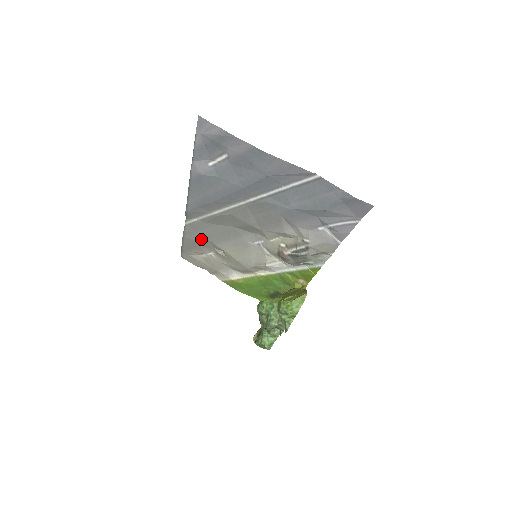
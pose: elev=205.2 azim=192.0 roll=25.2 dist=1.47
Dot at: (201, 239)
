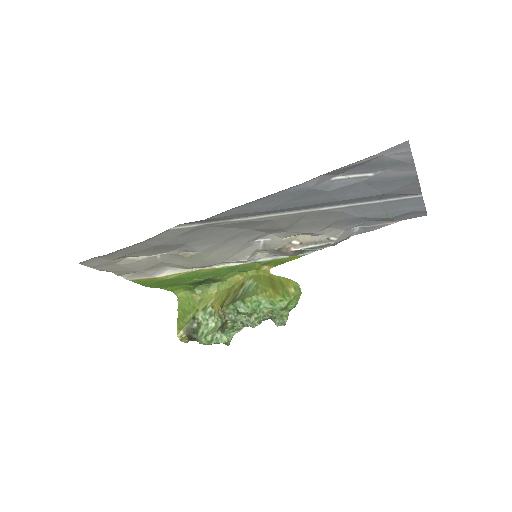
Dot at: (174, 243)
